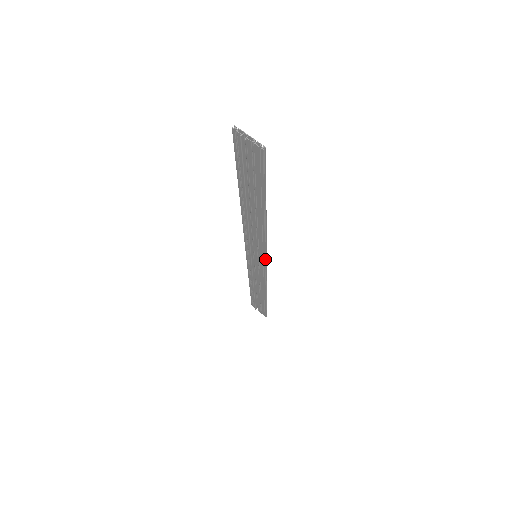
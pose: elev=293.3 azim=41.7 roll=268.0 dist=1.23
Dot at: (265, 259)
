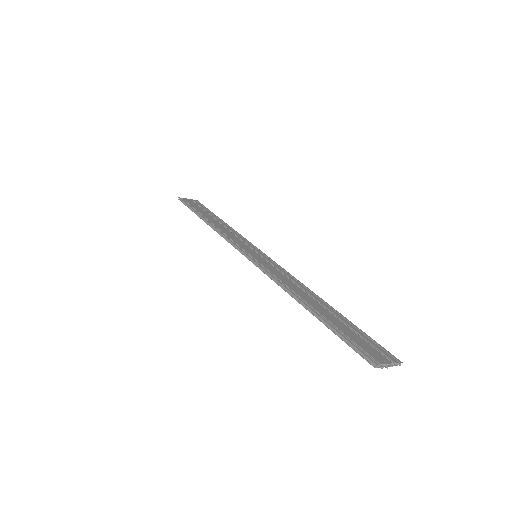
Dot at: occluded
